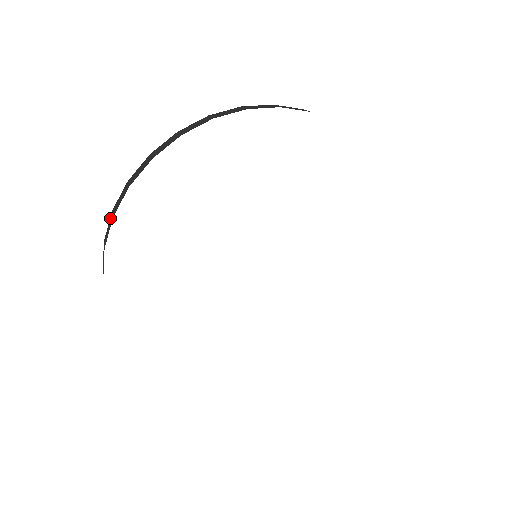
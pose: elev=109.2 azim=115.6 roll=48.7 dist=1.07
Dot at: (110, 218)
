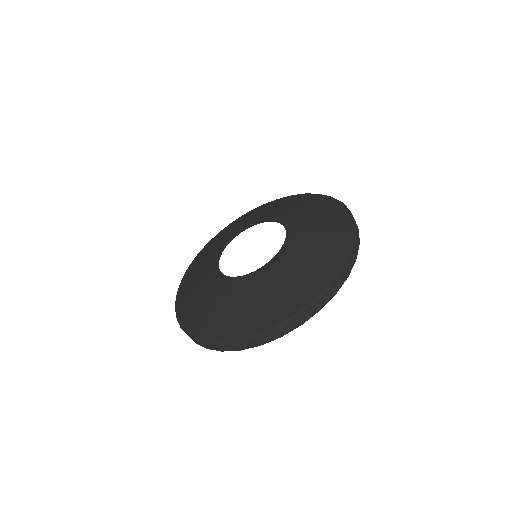
Dot at: (199, 342)
